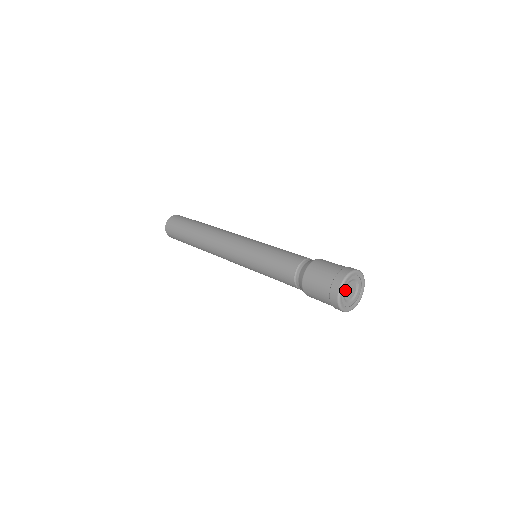
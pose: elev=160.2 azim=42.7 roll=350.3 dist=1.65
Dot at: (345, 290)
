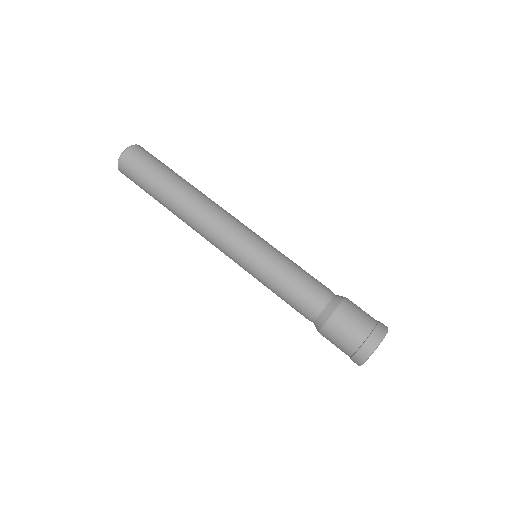
Dot at: occluded
